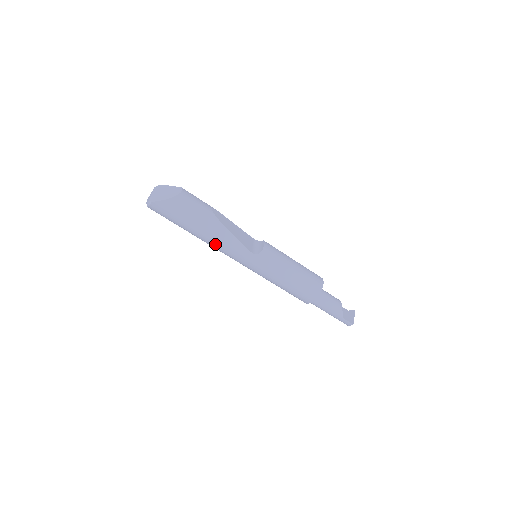
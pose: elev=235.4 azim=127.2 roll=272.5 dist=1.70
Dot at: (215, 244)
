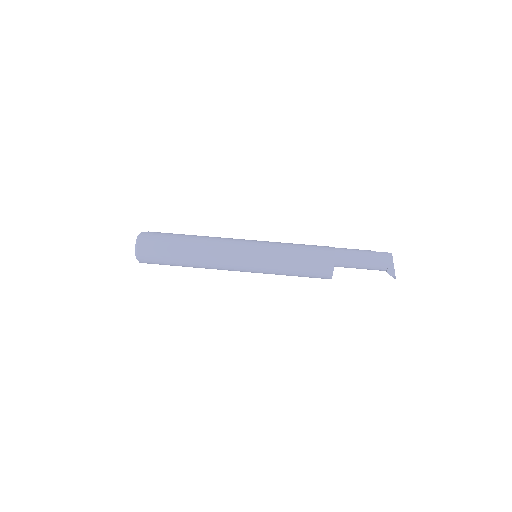
Dot at: (211, 241)
